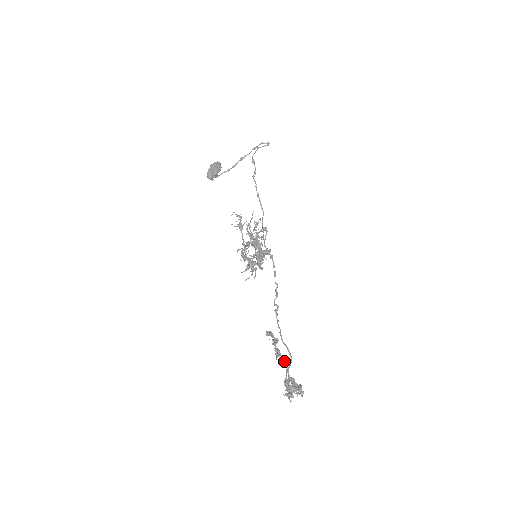
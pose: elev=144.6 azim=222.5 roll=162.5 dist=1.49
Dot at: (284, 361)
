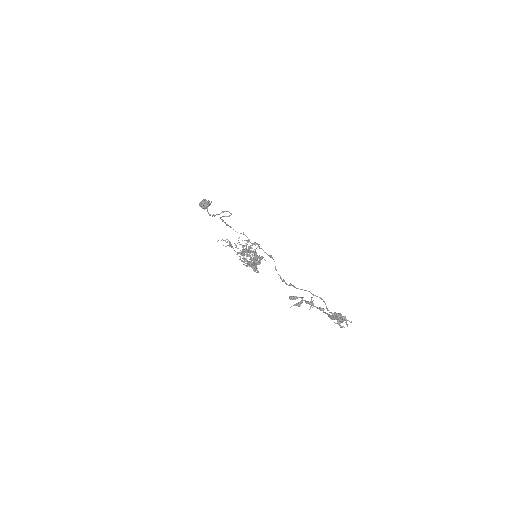
Dot at: (318, 308)
